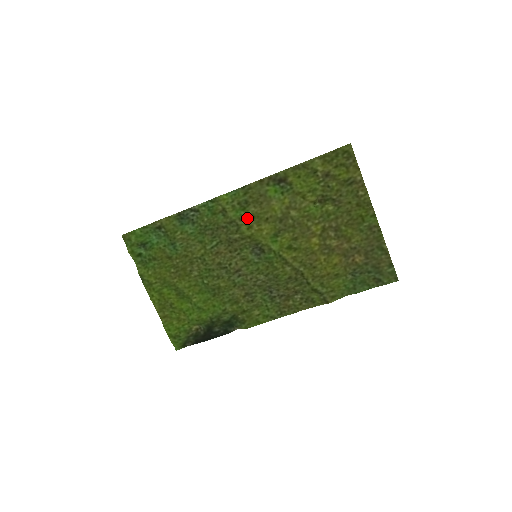
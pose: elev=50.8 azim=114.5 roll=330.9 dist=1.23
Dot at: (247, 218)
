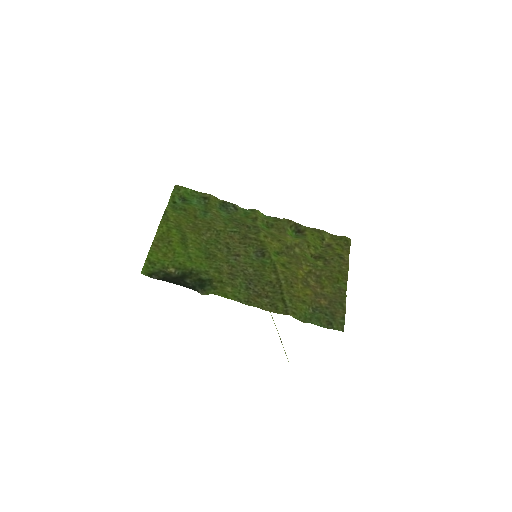
Dot at: (267, 232)
